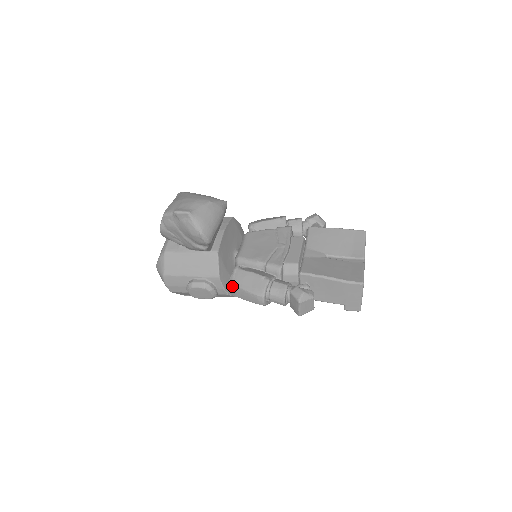
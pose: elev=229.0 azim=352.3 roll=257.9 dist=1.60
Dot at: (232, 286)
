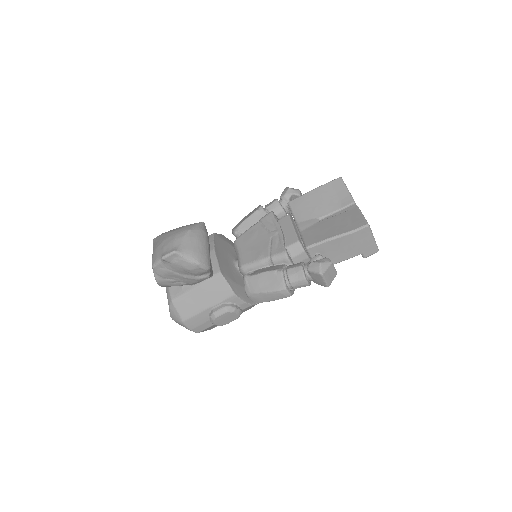
Dot at: (251, 295)
